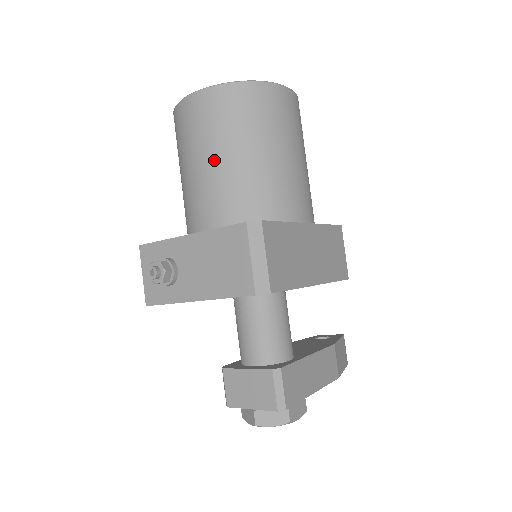
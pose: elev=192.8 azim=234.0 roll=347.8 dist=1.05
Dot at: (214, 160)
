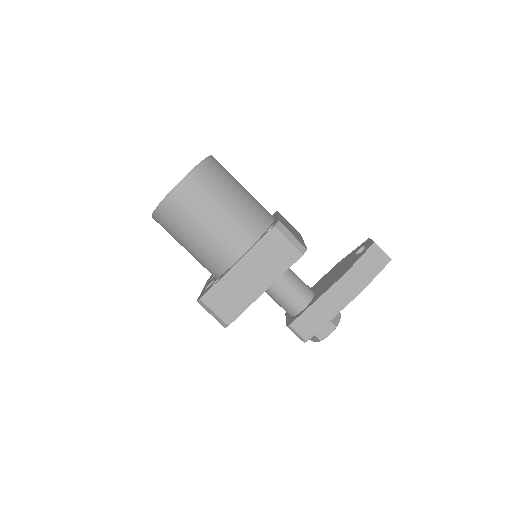
Dot at: occluded
